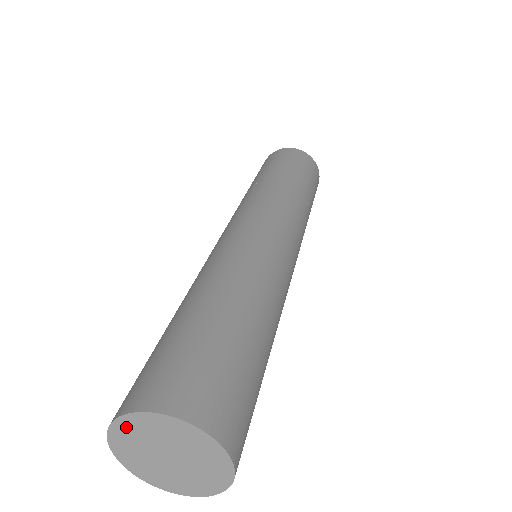
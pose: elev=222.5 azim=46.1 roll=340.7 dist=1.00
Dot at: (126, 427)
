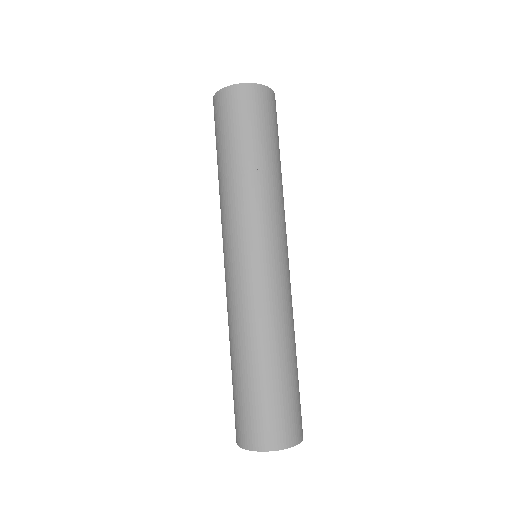
Dot at: (263, 449)
